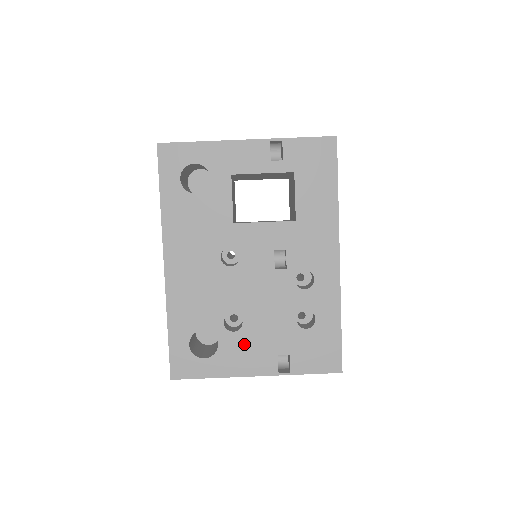
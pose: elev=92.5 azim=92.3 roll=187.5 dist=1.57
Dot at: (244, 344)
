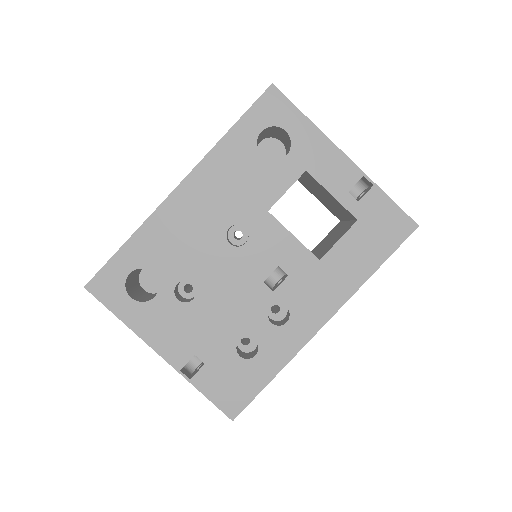
Dot at: (176, 318)
